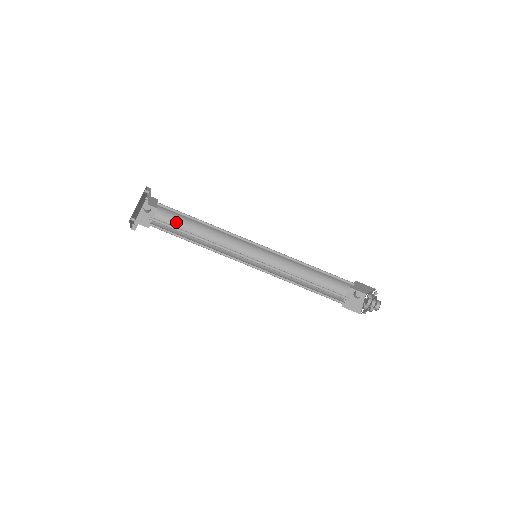
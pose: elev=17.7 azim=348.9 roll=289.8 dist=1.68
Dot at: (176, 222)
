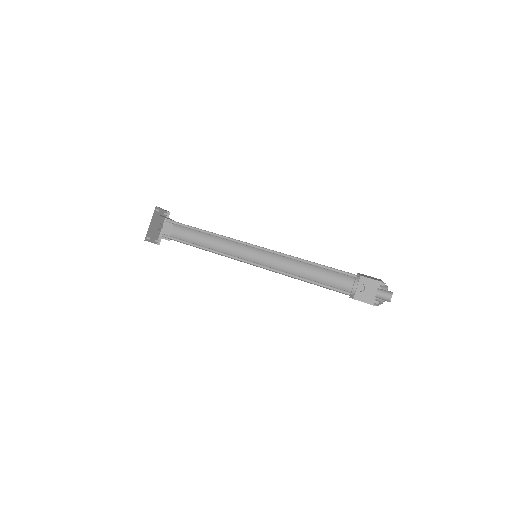
Dot at: (189, 232)
